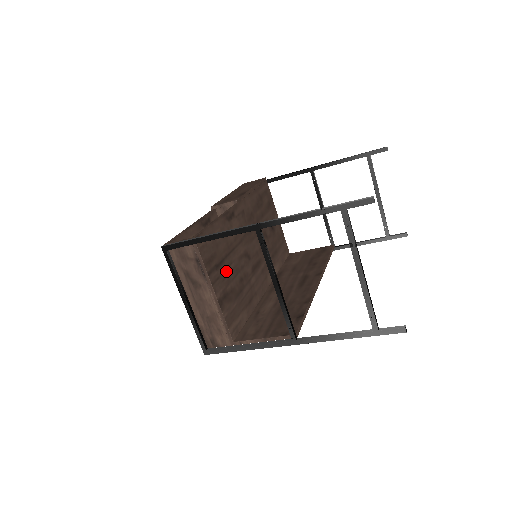
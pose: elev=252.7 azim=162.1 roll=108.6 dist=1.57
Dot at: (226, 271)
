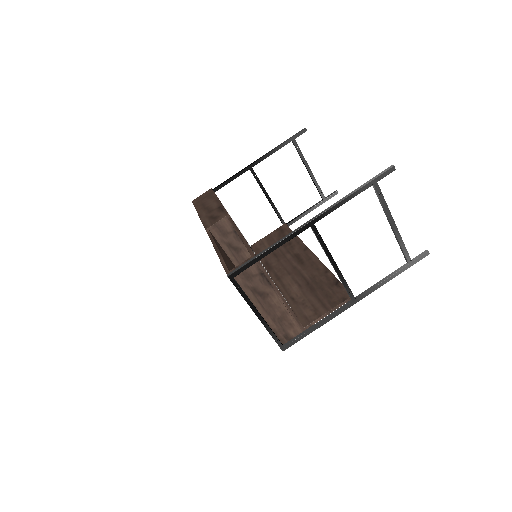
Dot at: occluded
